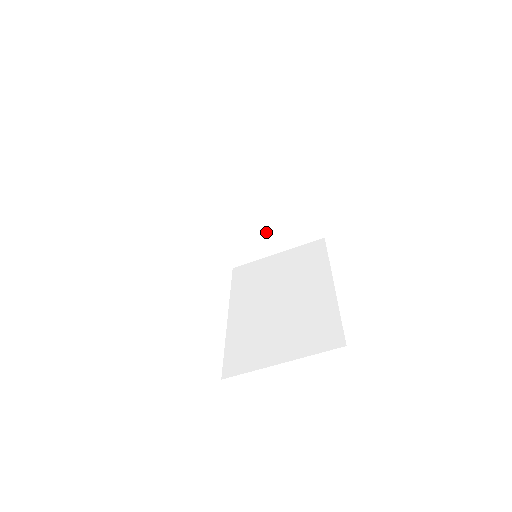
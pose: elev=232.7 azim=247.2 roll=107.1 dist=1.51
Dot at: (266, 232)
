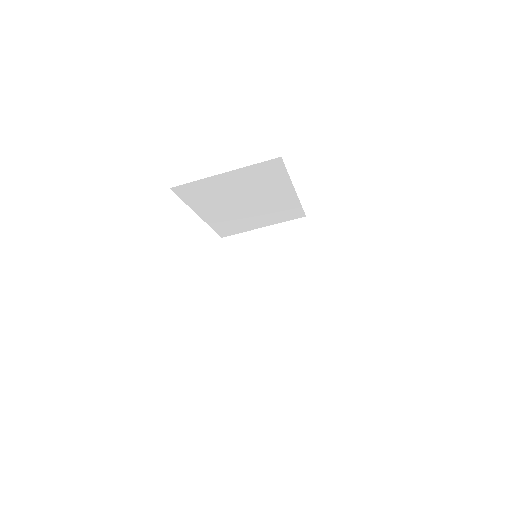
Dot at: (276, 293)
